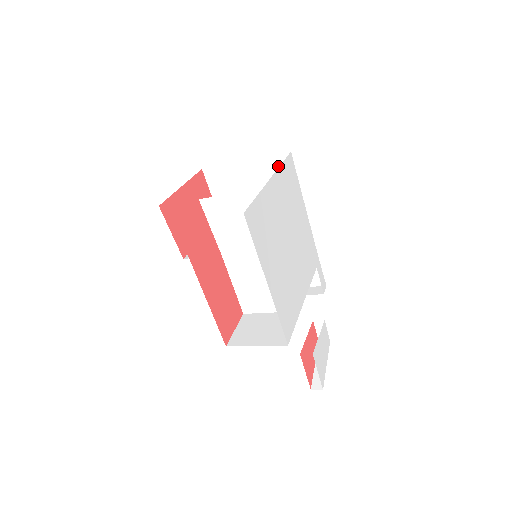
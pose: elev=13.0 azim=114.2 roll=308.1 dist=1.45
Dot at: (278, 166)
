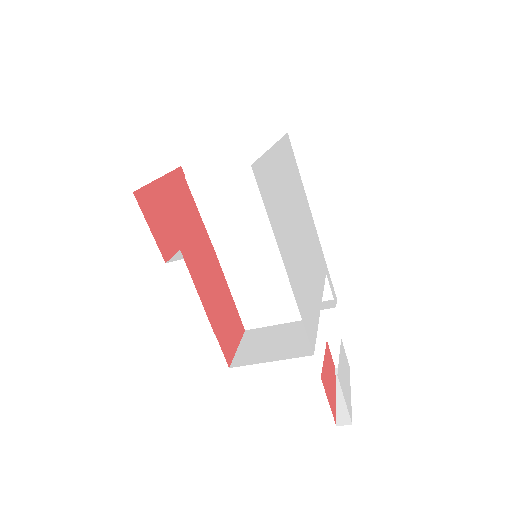
Dot at: occluded
